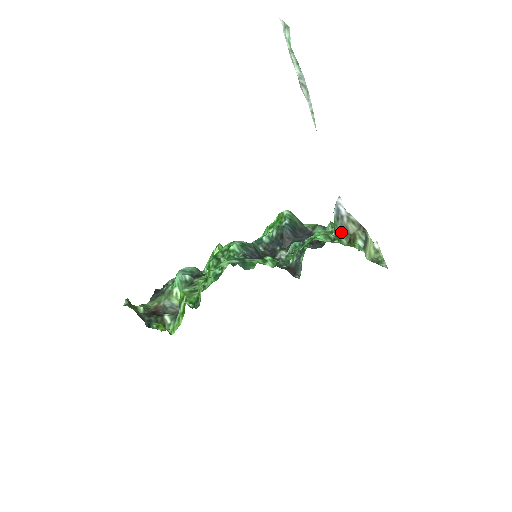
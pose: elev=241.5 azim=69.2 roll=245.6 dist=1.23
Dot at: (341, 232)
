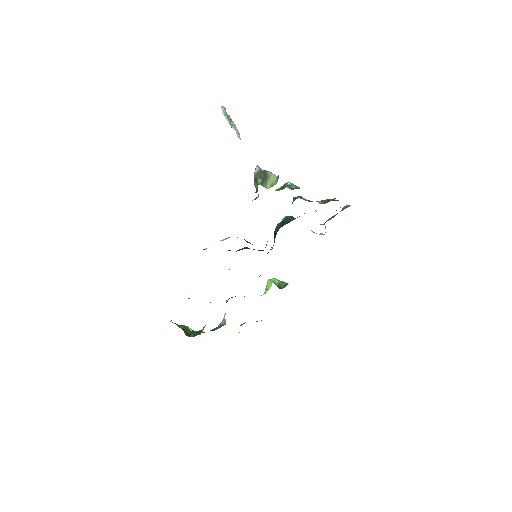
Dot at: (256, 186)
